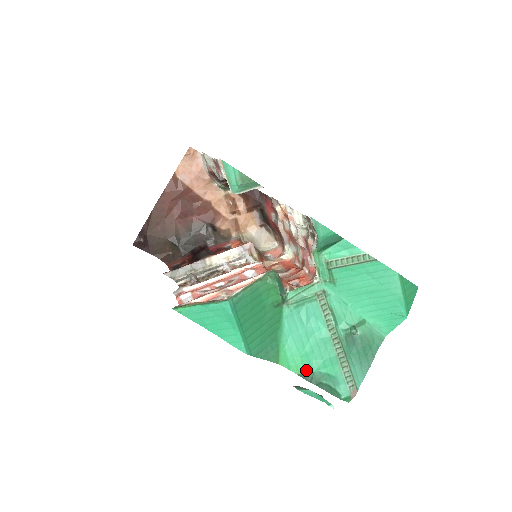
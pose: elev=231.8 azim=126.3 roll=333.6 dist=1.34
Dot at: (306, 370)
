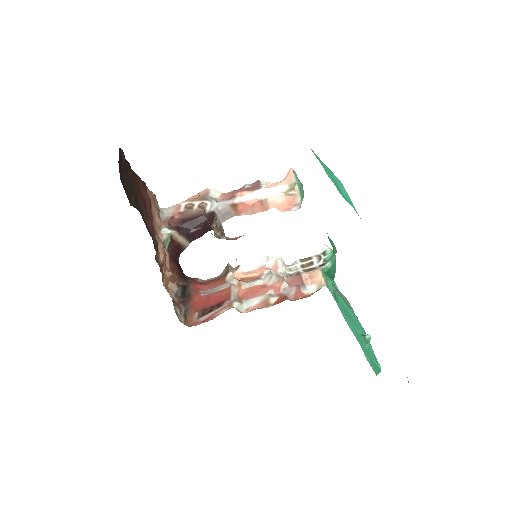
Dot at: occluded
